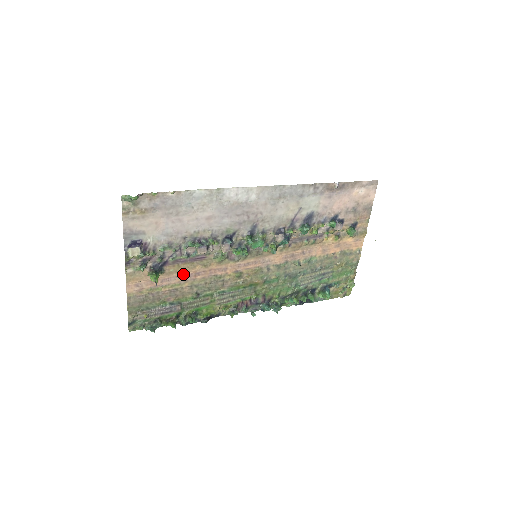
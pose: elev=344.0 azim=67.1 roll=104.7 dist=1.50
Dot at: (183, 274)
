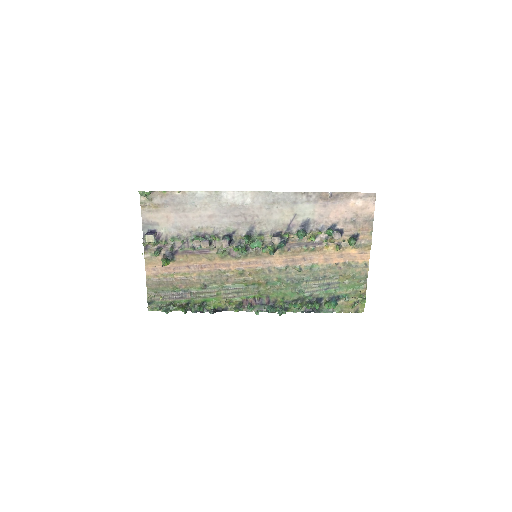
Dot at: (192, 265)
